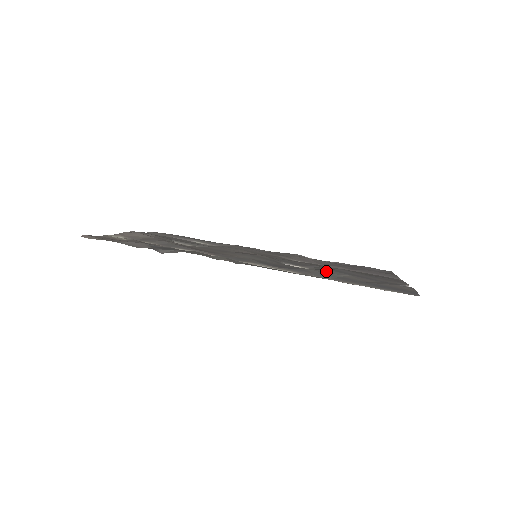
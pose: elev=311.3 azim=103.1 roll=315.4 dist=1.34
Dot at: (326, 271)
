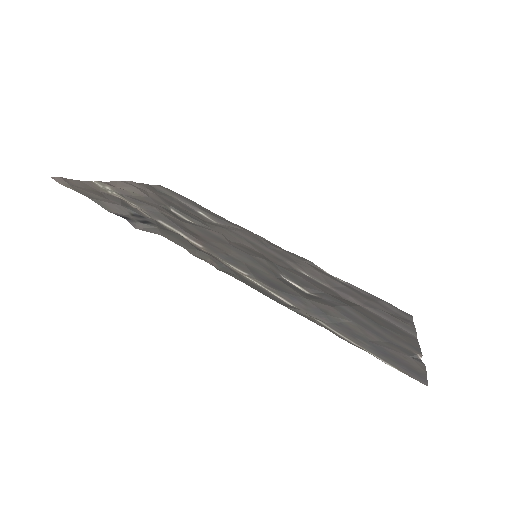
Dot at: (326, 308)
